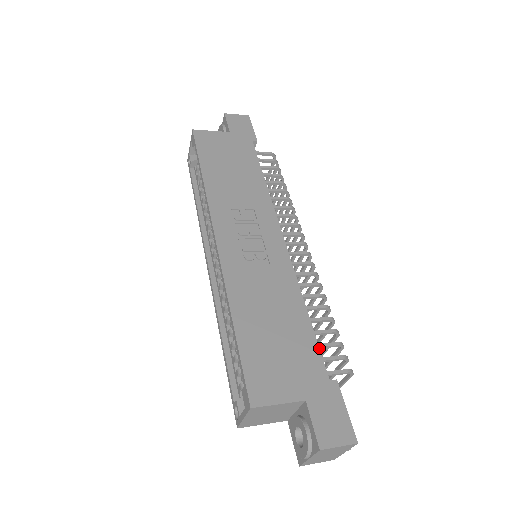
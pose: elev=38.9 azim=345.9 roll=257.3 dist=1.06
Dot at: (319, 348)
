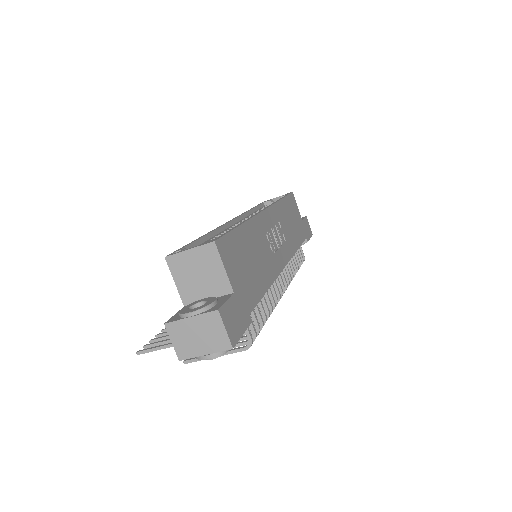
Dot at: occluded
